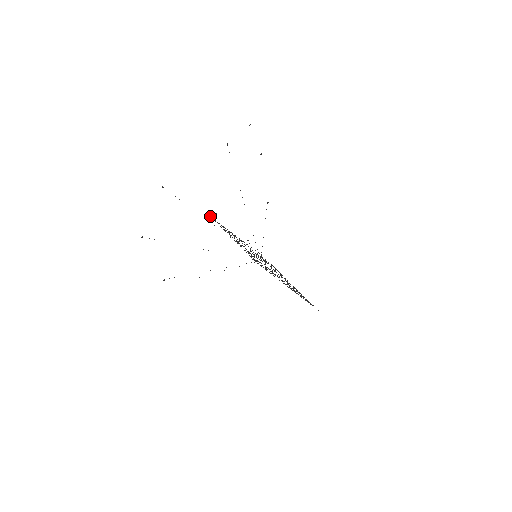
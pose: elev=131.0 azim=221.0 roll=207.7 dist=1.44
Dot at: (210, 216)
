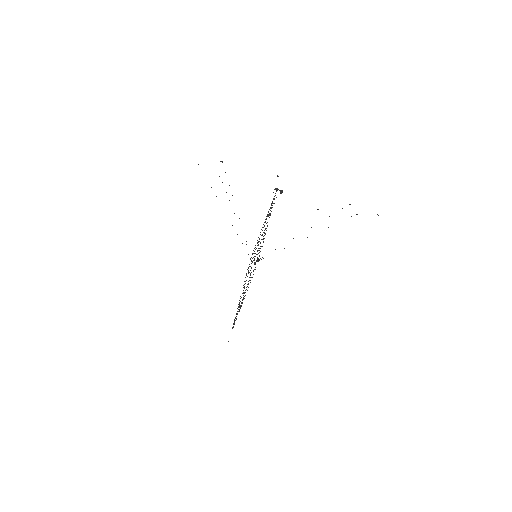
Dot at: (278, 189)
